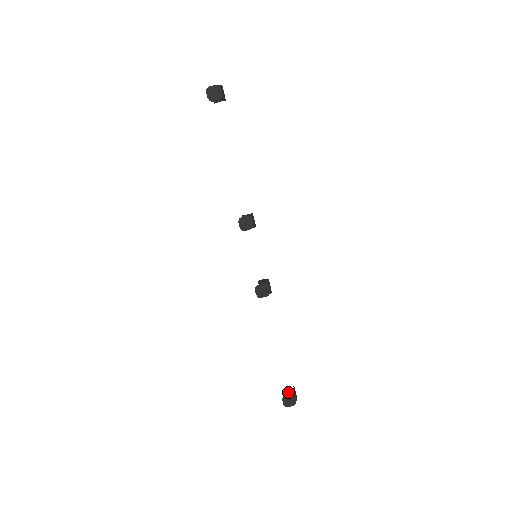
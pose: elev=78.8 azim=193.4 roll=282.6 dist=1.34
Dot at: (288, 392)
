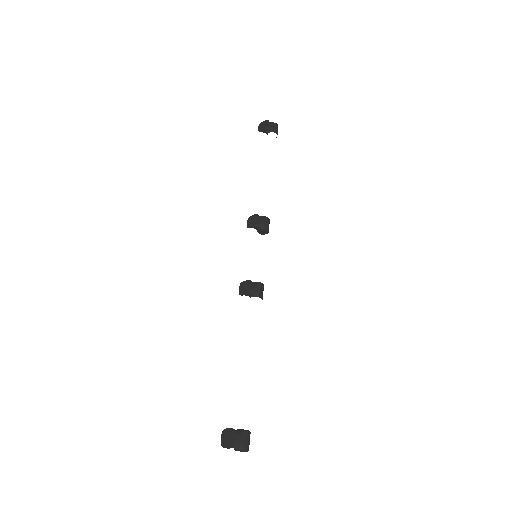
Dot at: (235, 430)
